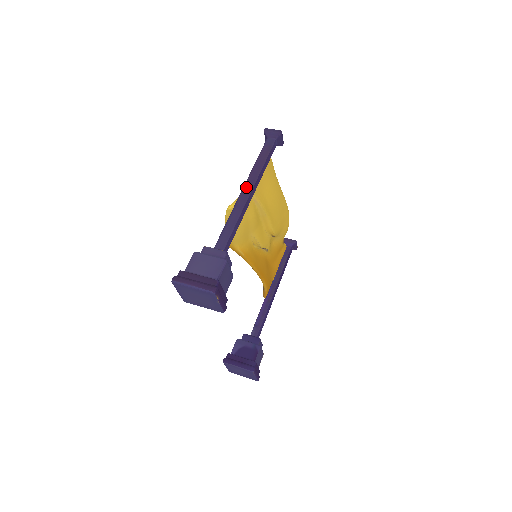
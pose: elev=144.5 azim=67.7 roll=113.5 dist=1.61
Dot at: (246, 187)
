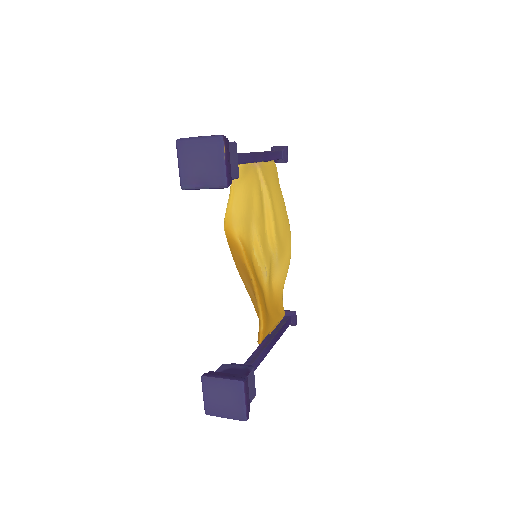
Dot at: occluded
